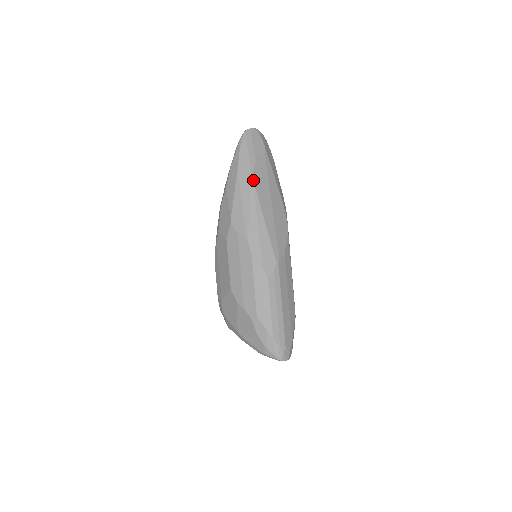
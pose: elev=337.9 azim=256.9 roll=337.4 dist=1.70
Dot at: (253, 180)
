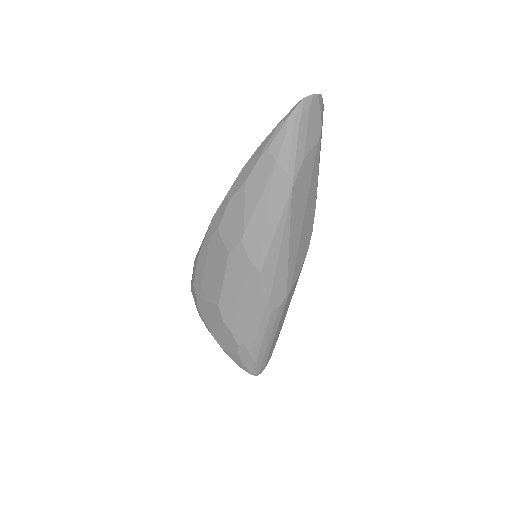
Dot at: (292, 193)
